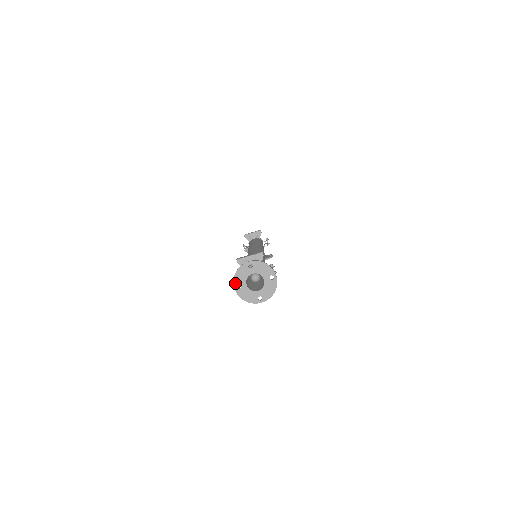
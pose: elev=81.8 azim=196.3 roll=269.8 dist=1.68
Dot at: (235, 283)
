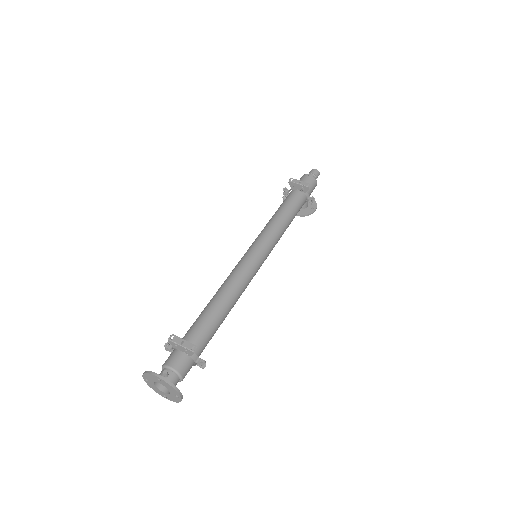
Dot at: (144, 376)
